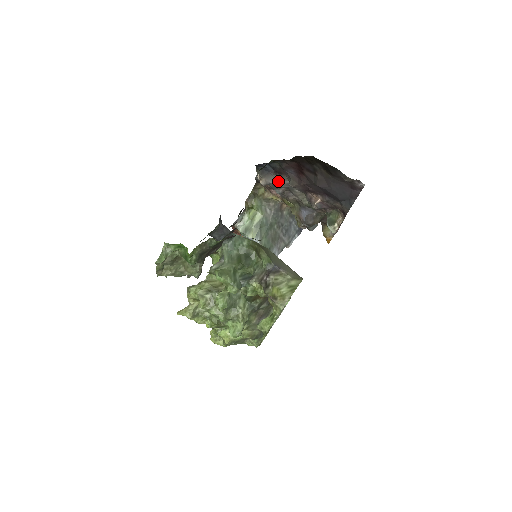
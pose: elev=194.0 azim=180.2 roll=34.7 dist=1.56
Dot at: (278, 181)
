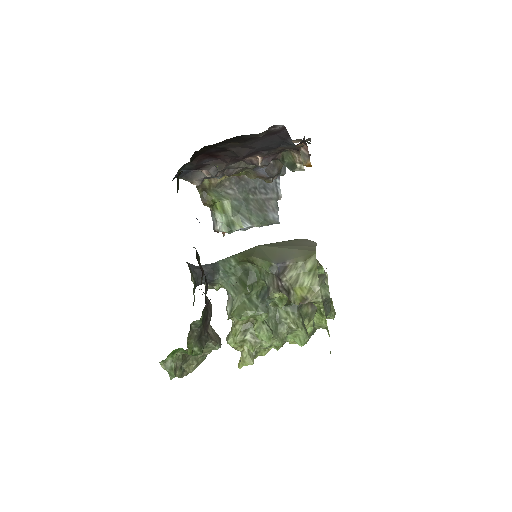
Dot at: (207, 173)
